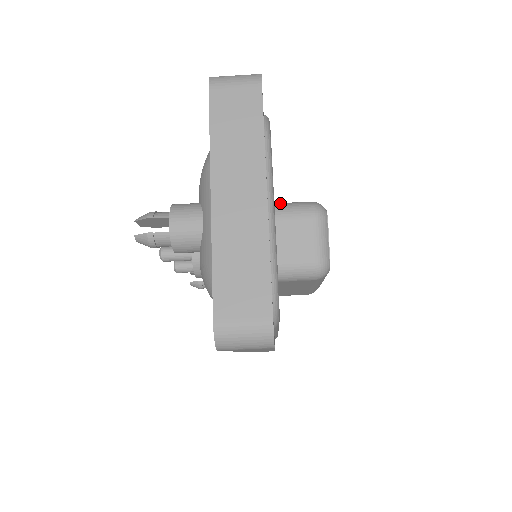
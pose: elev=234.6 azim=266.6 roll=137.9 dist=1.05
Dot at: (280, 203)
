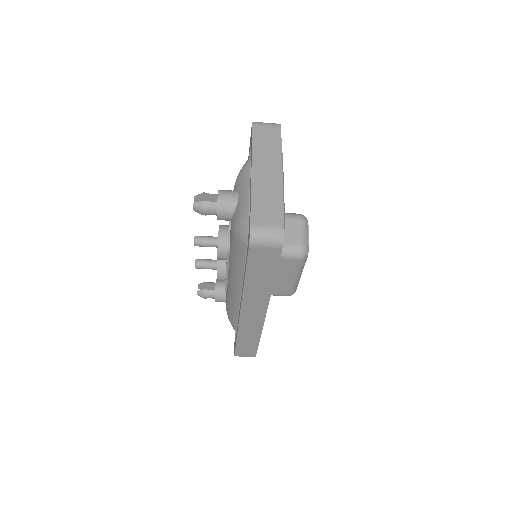
Dot at: occluded
